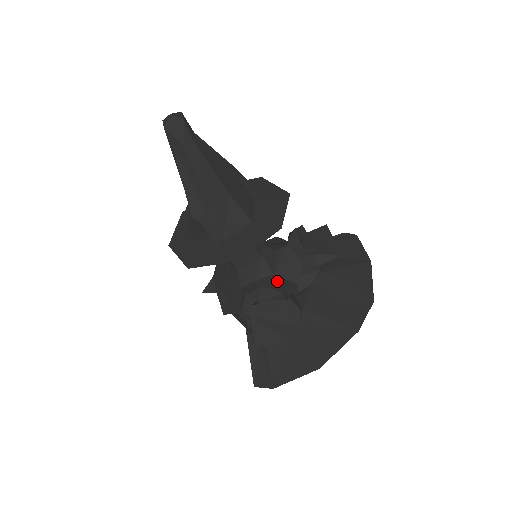
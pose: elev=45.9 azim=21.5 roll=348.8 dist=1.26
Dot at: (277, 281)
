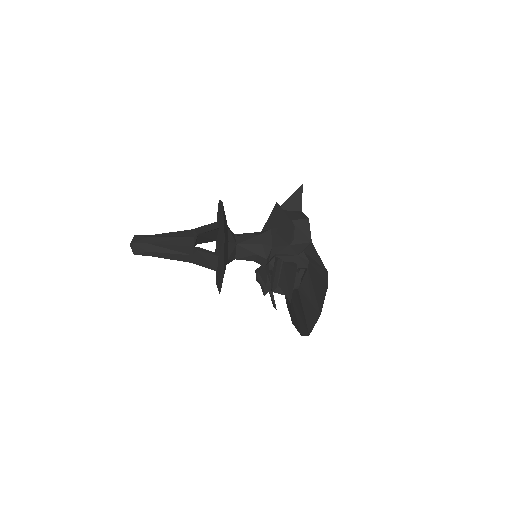
Dot at: (266, 278)
